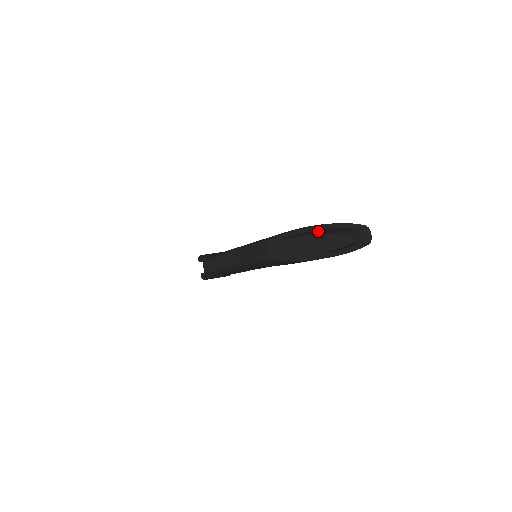
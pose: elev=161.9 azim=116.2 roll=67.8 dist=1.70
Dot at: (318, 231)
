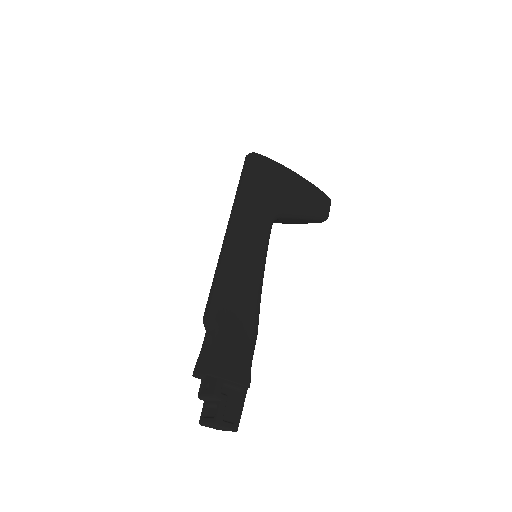
Dot at: occluded
